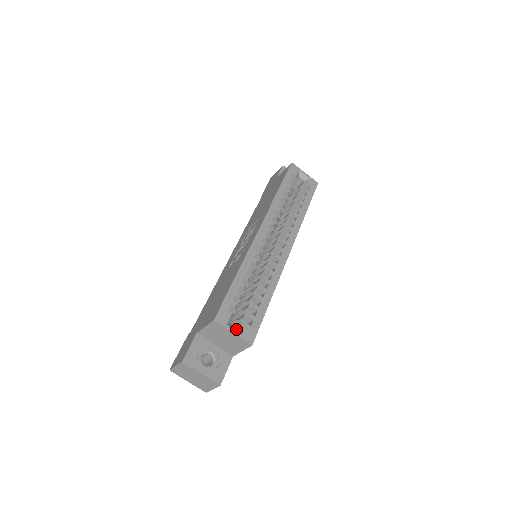
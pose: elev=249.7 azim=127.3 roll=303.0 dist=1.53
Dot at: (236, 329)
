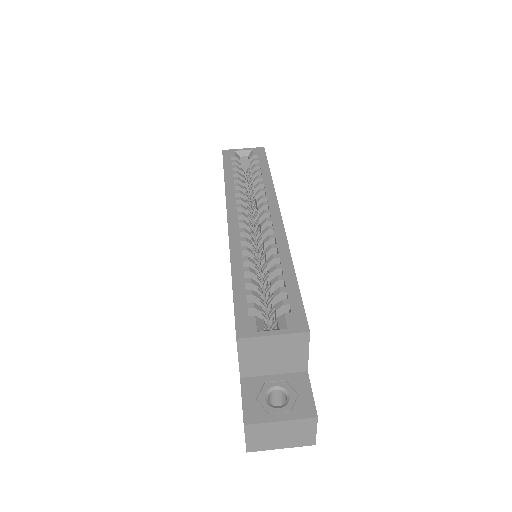
Dot at: (275, 329)
